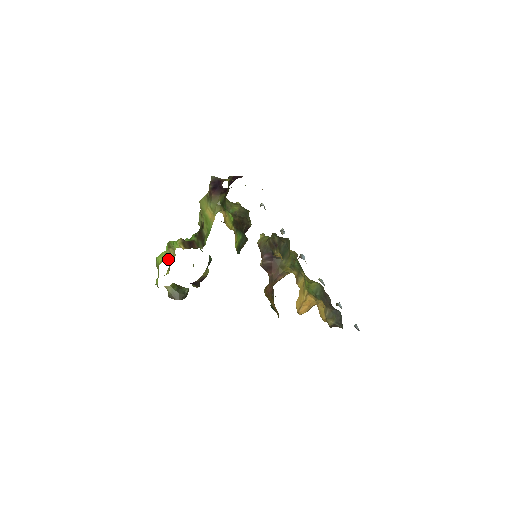
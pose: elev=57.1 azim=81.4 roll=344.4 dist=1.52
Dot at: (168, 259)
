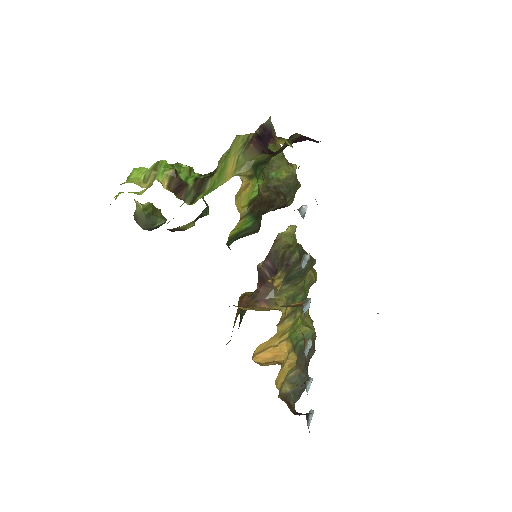
Dot at: (139, 184)
